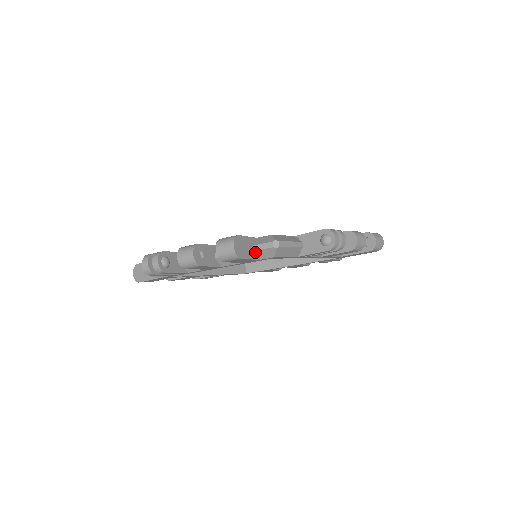
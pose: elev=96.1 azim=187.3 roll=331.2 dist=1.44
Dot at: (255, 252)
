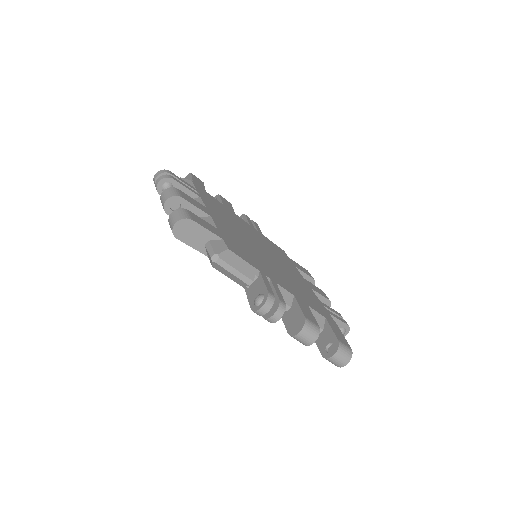
Dot at: (206, 247)
